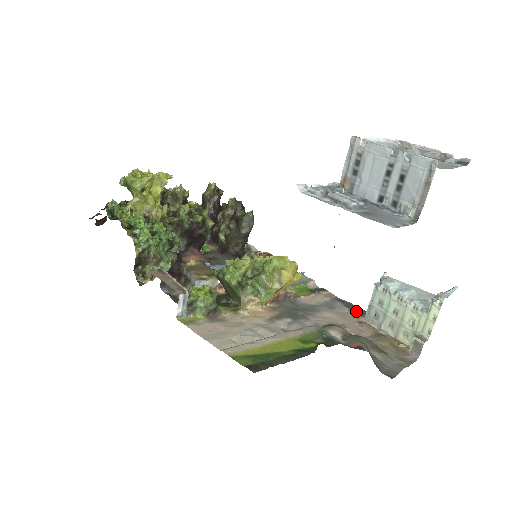
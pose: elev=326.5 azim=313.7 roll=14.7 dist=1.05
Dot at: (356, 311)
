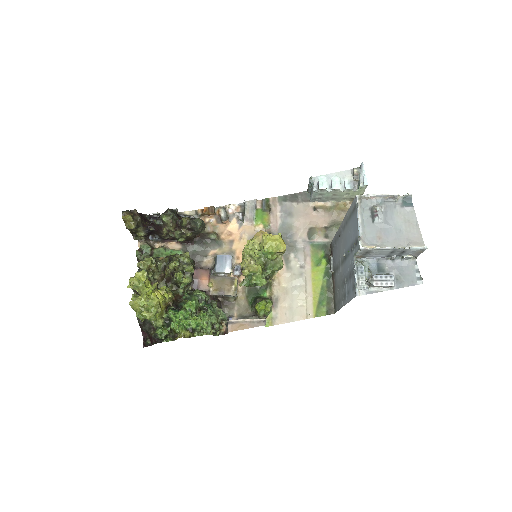
Dot at: (300, 199)
